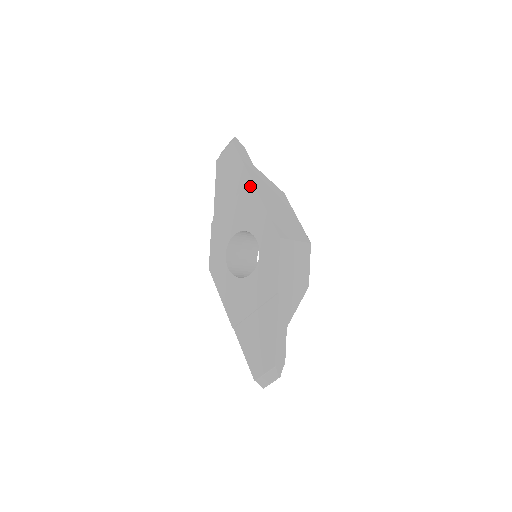
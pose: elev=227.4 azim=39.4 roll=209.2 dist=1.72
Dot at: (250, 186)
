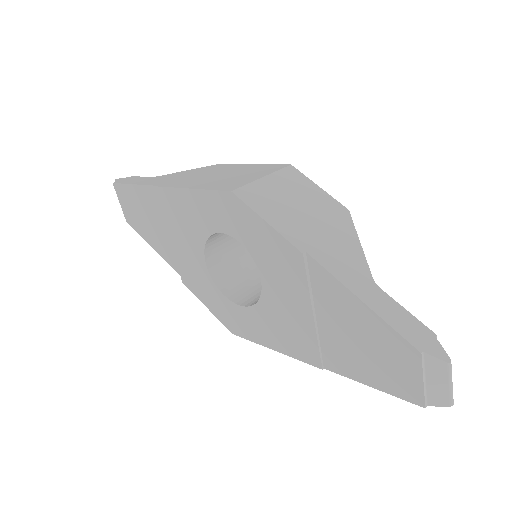
Dot at: (159, 193)
